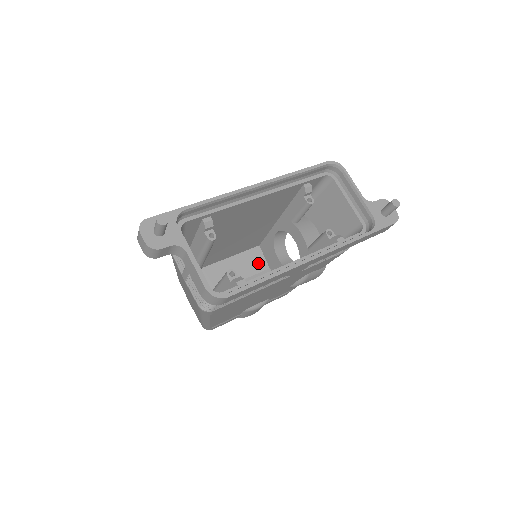
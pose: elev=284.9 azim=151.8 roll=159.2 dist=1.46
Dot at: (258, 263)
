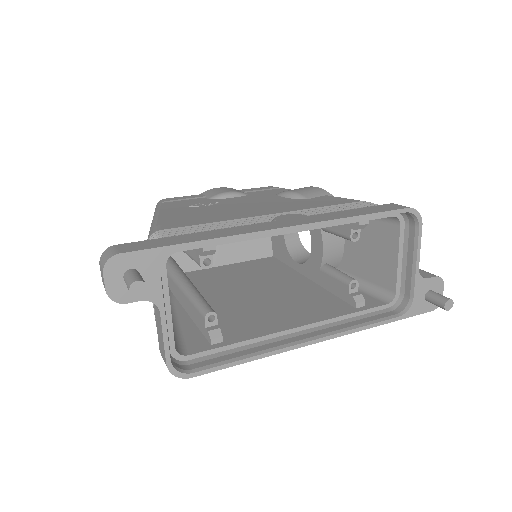
Dot at: occluded
